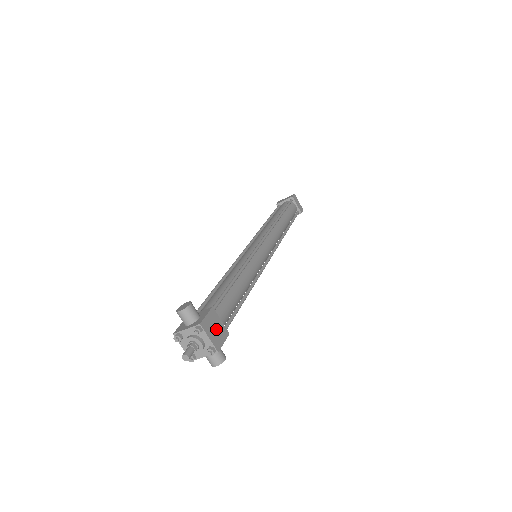
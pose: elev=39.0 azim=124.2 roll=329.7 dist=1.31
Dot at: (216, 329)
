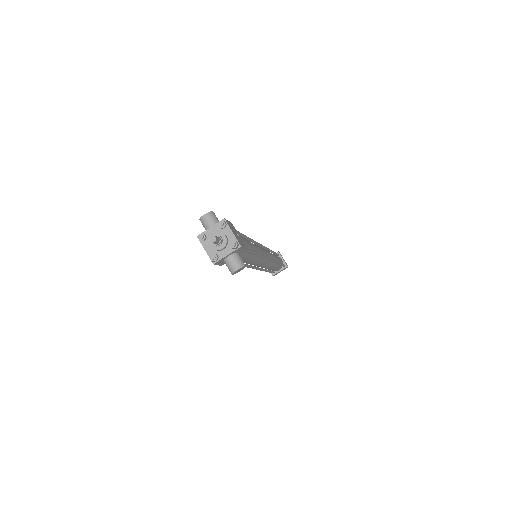
Dot at: (237, 235)
